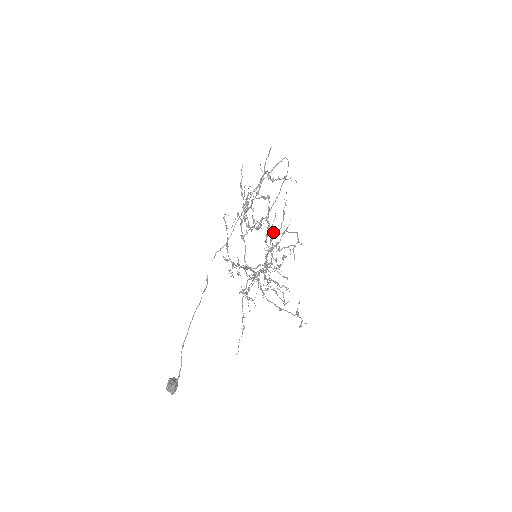
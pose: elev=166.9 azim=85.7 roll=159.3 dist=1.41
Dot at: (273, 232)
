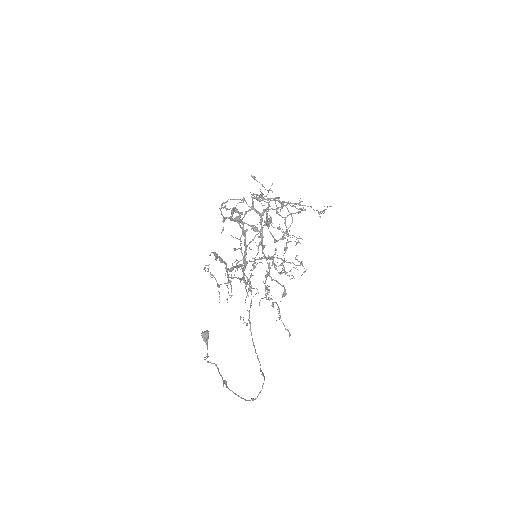
Dot at: (268, 290)
